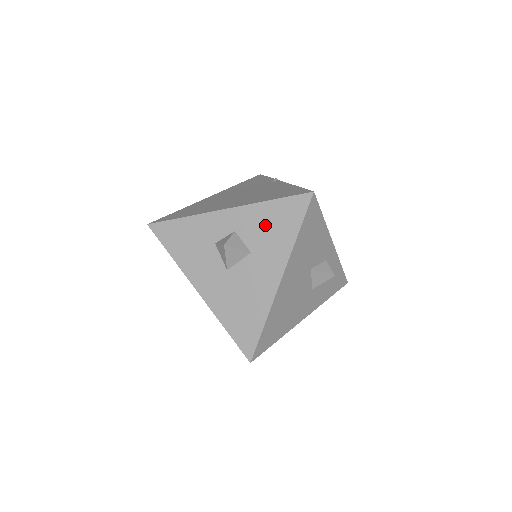
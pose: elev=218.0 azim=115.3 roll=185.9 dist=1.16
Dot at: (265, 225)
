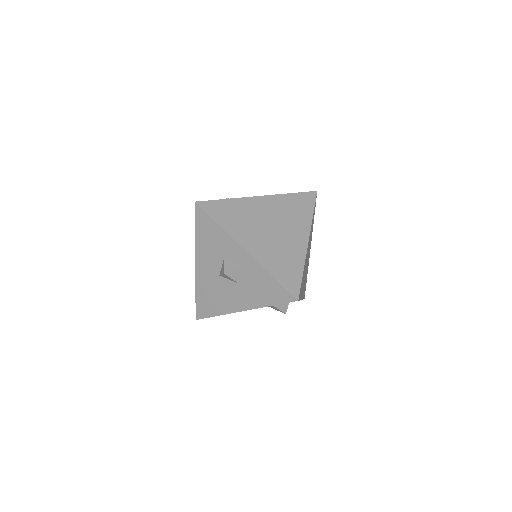
Dot at: (258, 282)
